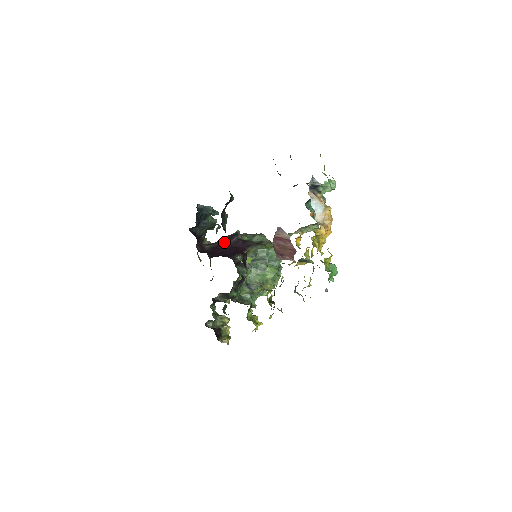
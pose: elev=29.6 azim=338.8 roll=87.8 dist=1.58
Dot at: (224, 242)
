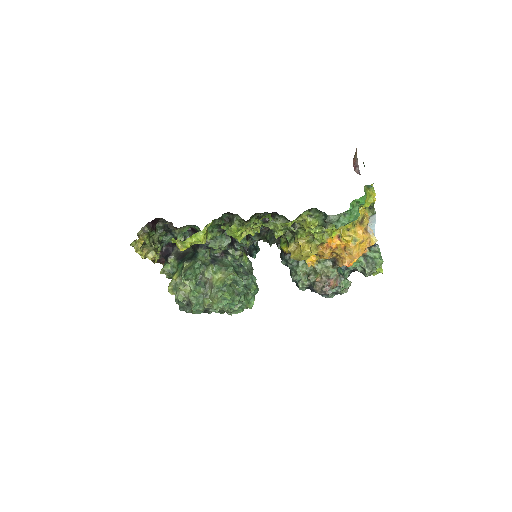
Dot at: occluded
